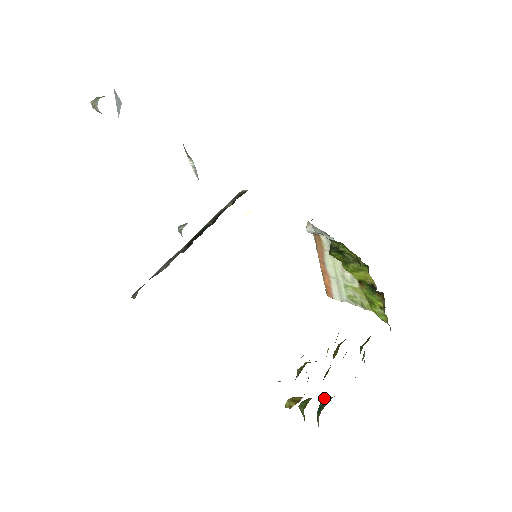
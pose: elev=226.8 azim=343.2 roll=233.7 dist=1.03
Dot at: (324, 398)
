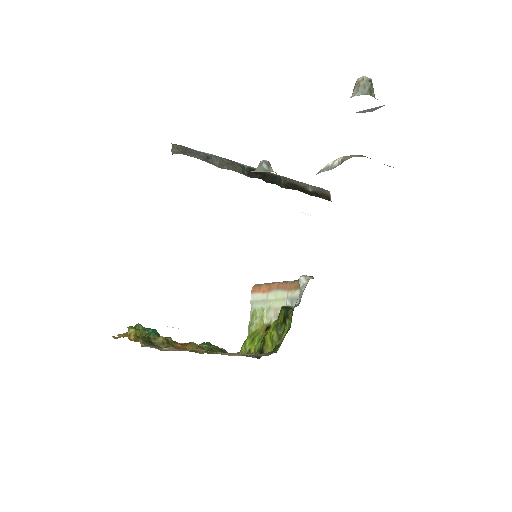
Dot at: (156, 331)
